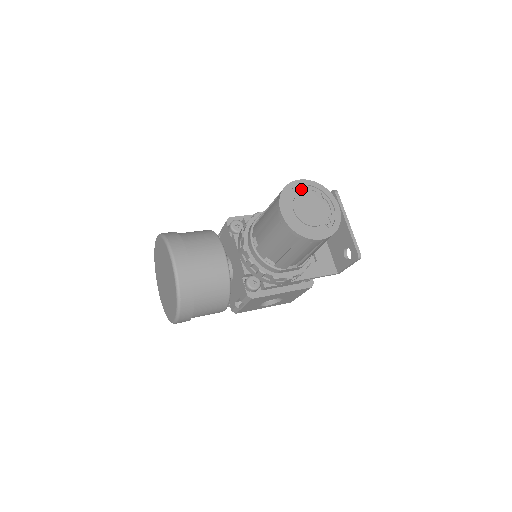
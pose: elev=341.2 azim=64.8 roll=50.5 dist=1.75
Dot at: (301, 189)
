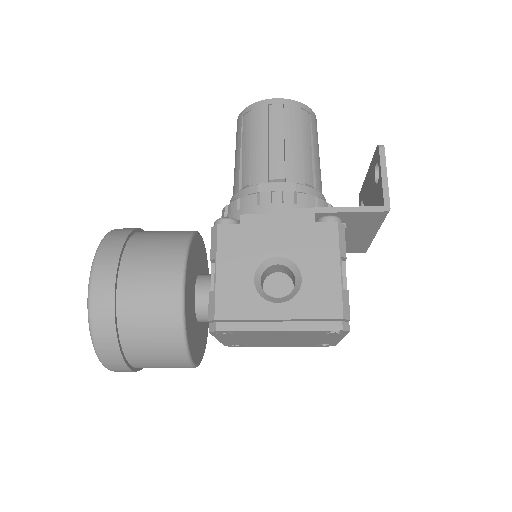
Dot at: occluded
